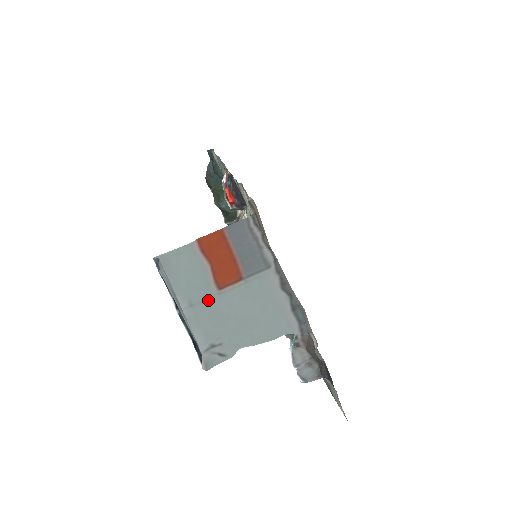
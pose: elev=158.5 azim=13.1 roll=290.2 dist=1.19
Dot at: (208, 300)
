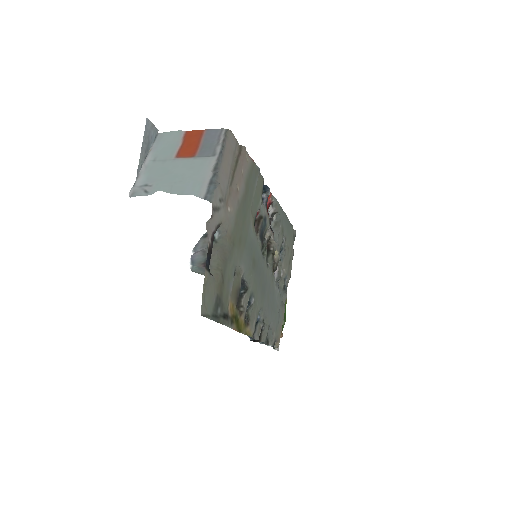
Dot at: (166, 161)
